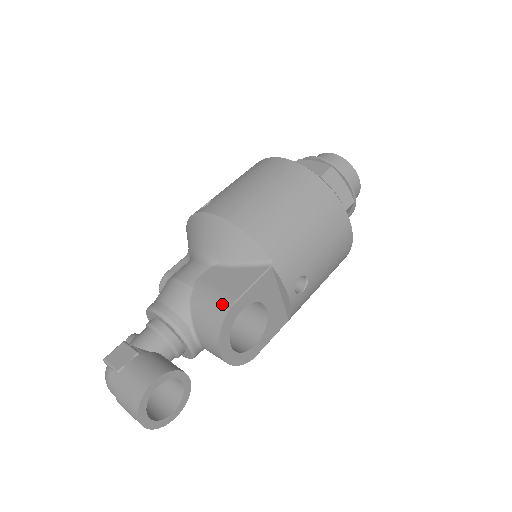
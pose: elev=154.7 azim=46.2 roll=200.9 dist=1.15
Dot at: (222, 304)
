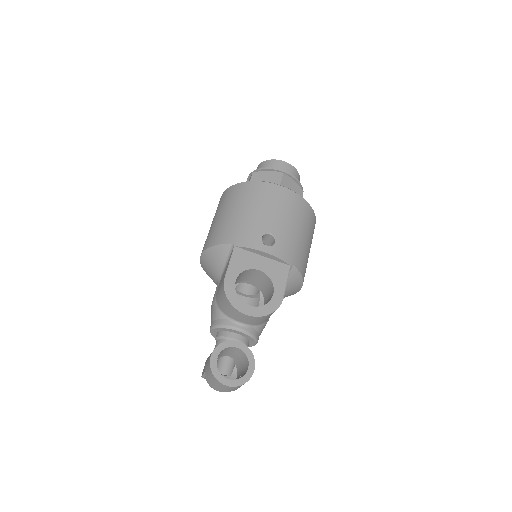
Dot at: (222, 288)
